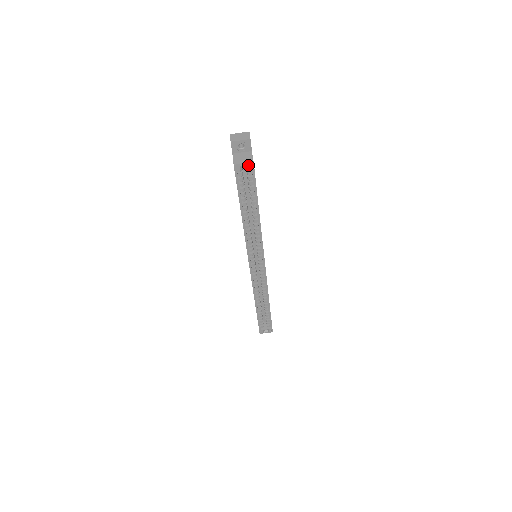
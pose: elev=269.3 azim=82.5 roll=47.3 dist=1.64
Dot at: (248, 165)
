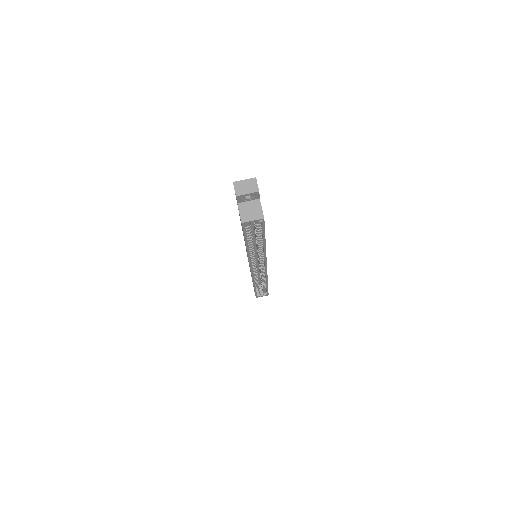
Dot at: (258, 221)
